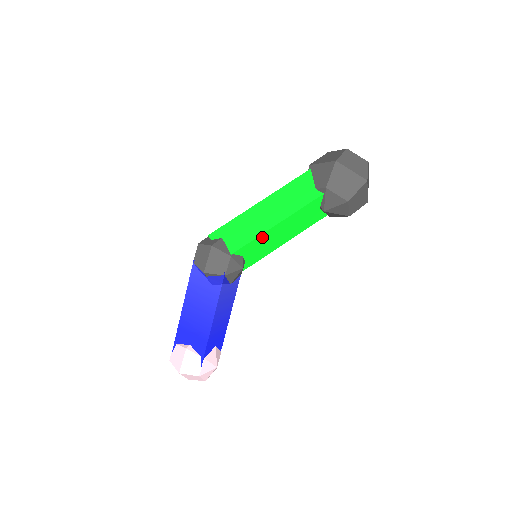
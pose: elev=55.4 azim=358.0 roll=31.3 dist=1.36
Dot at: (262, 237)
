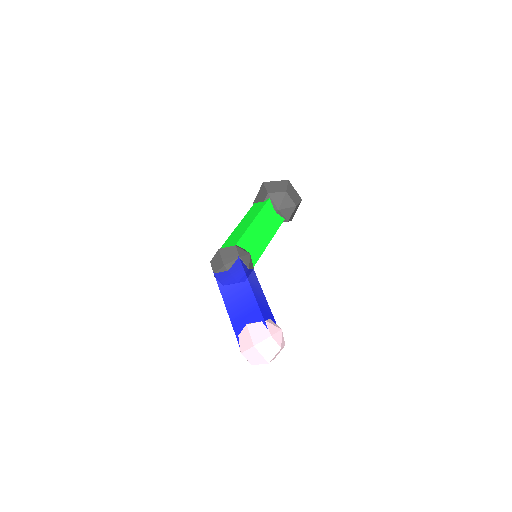
Dot at: (249, 232)
